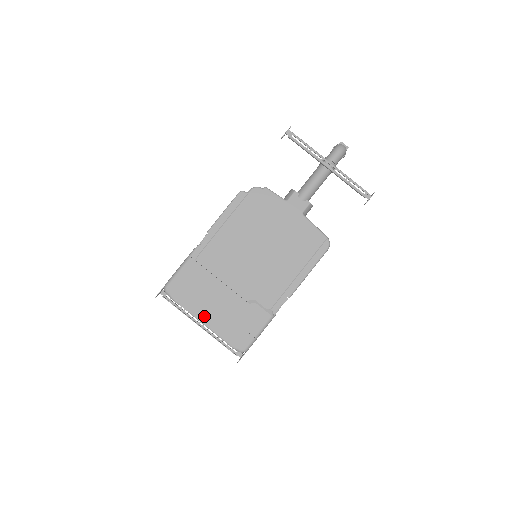
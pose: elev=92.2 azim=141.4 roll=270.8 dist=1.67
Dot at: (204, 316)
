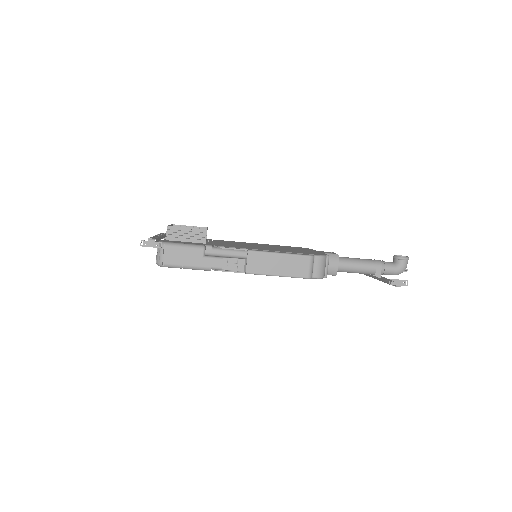
Dot at: occluded
